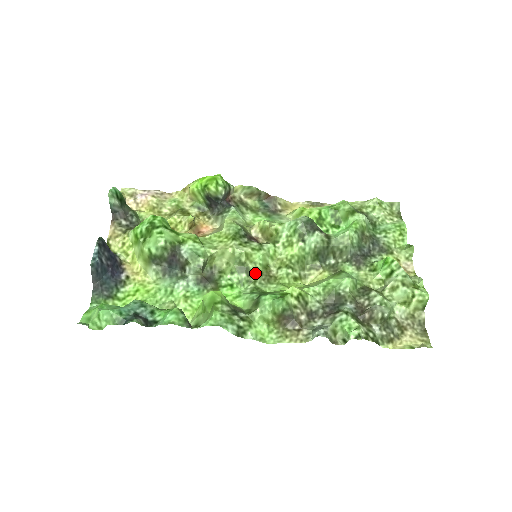
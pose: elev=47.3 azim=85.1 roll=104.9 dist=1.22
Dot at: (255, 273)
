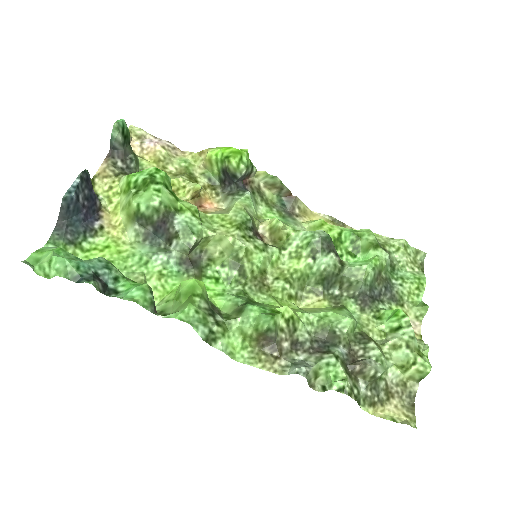
Dot at: (248, 275)
